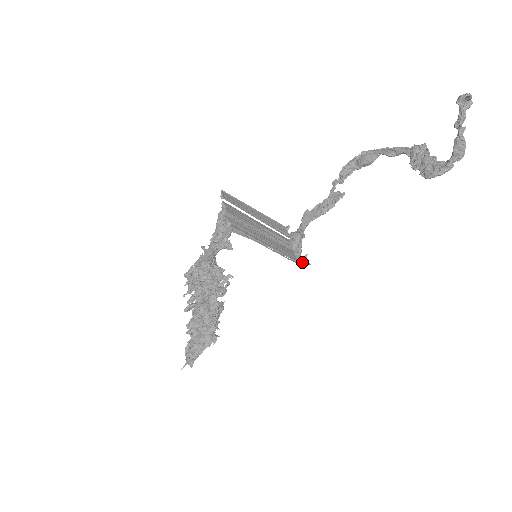
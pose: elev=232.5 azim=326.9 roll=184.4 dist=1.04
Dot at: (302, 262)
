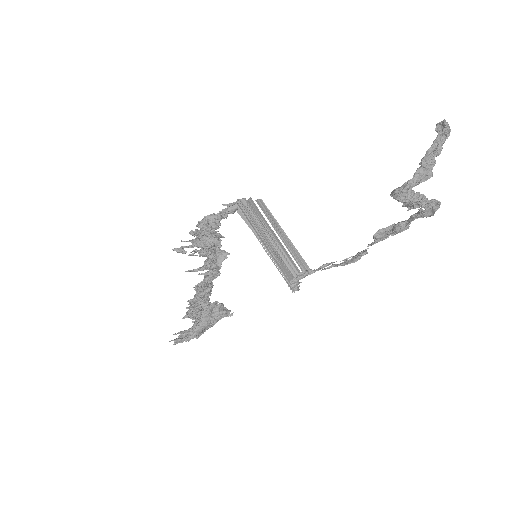
Dot at: (294, 287)
